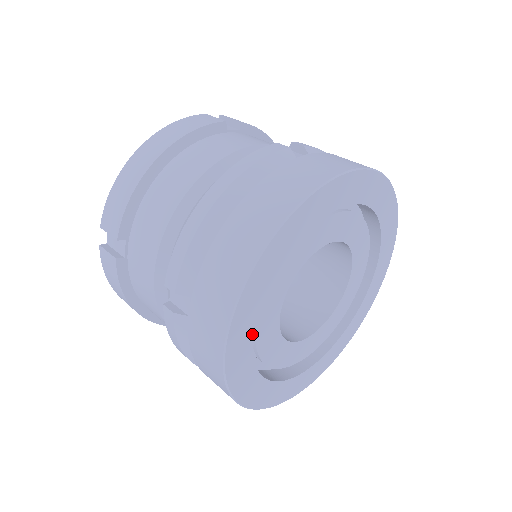
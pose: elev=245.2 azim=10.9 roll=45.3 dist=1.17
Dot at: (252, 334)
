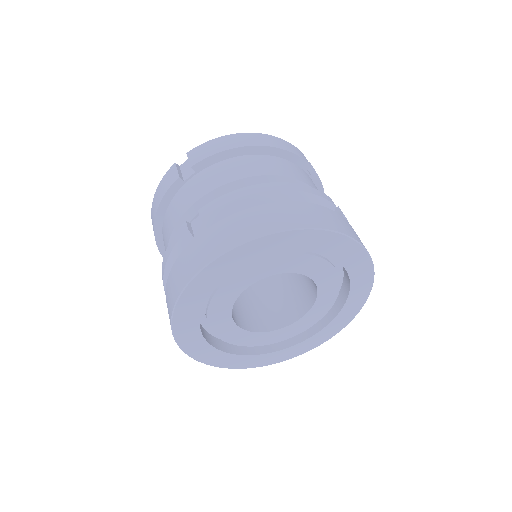
Dot at: (223, 279)
